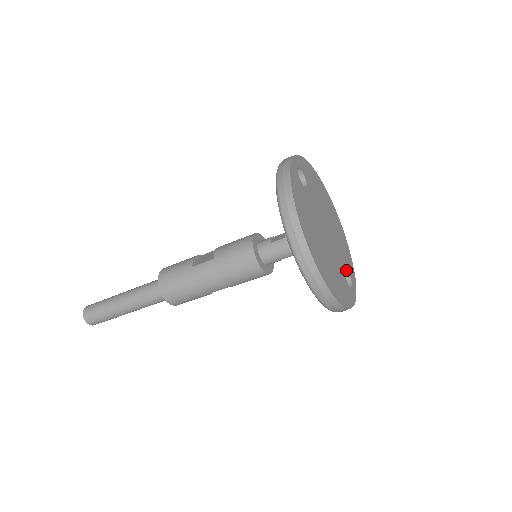
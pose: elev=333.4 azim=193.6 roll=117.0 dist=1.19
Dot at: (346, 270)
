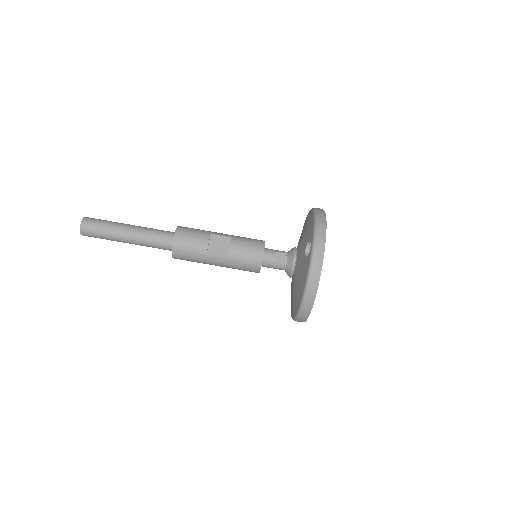
Dot at: occluded
